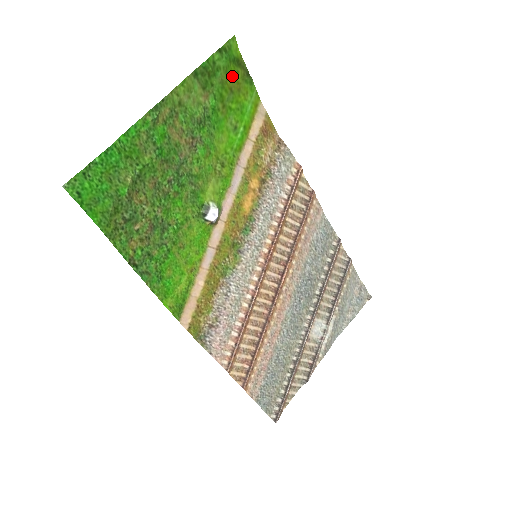
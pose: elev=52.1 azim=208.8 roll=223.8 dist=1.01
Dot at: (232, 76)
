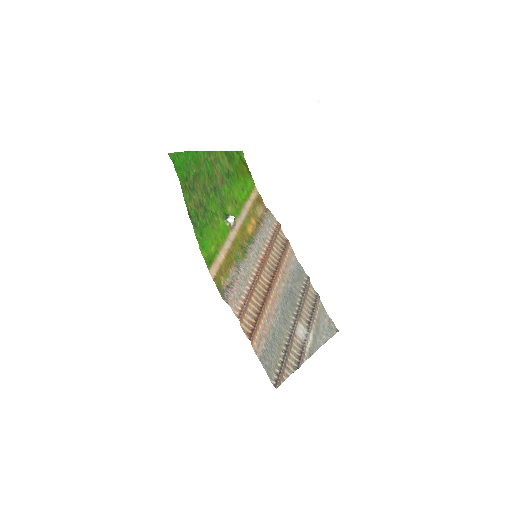
Dot at: (241, 167)
